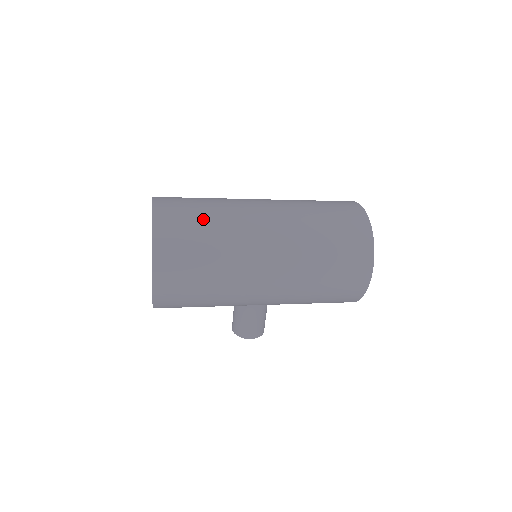
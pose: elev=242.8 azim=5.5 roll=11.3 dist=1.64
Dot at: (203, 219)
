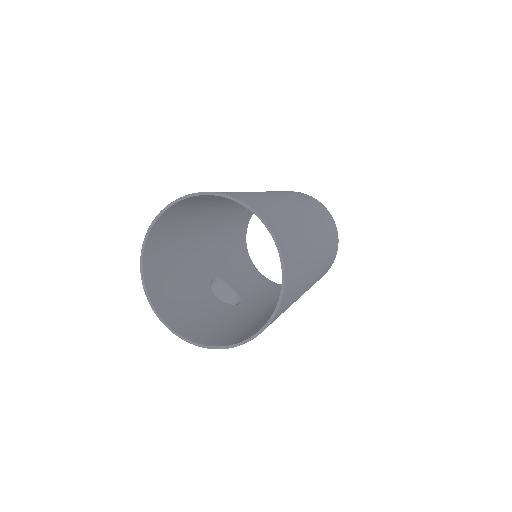
Dot at: (298, 240)
